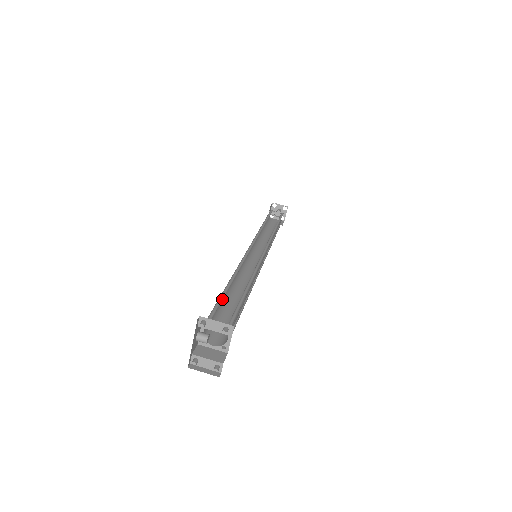
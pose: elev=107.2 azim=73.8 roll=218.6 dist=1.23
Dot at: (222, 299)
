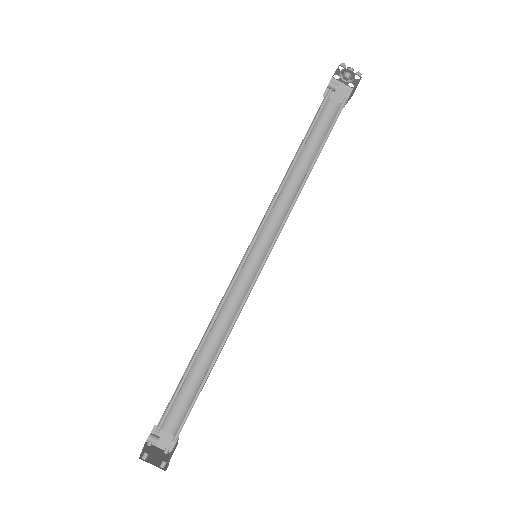
Dot at: (181, 386)
